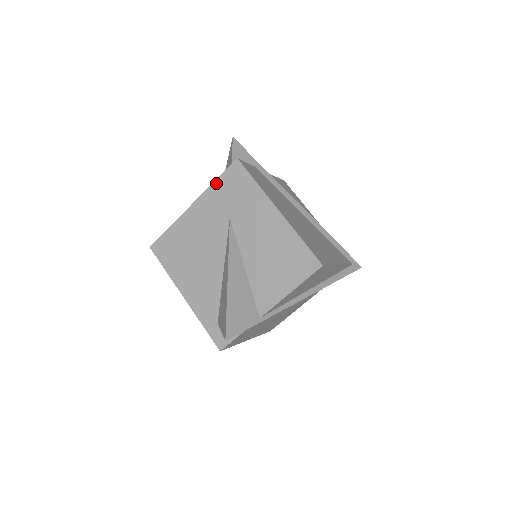
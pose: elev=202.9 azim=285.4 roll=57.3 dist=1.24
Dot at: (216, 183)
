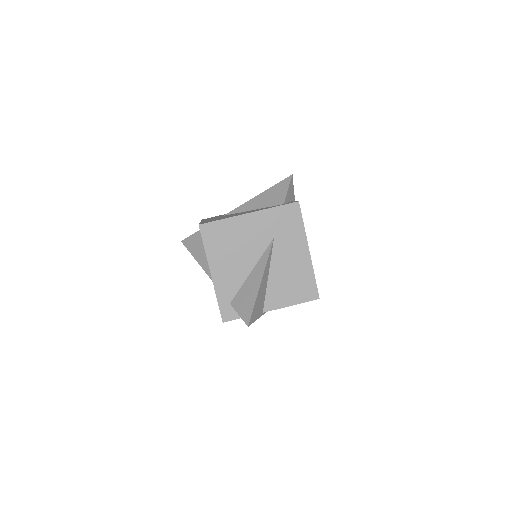
Dot at: (275, 209)
